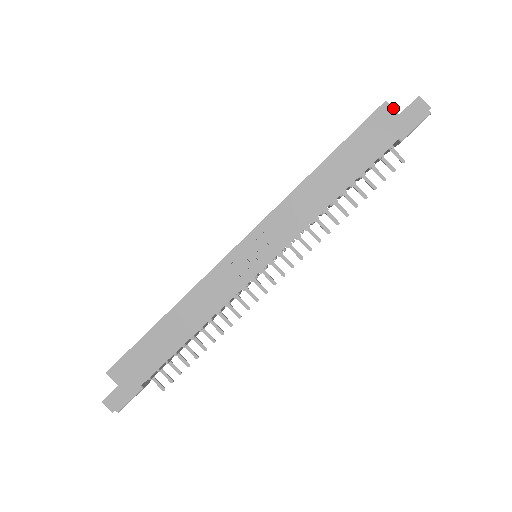
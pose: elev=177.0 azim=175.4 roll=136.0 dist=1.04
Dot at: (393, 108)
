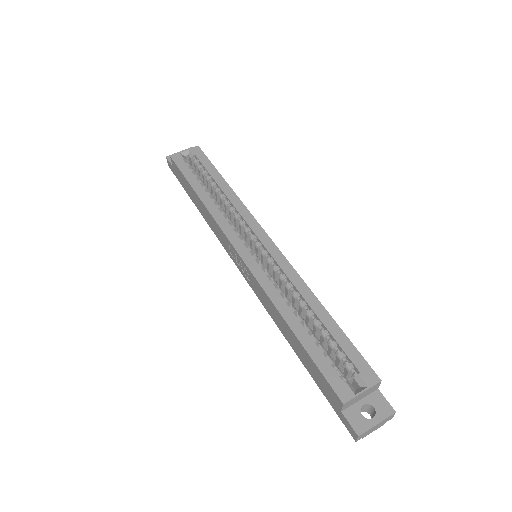
Dot at: (342, 408)
